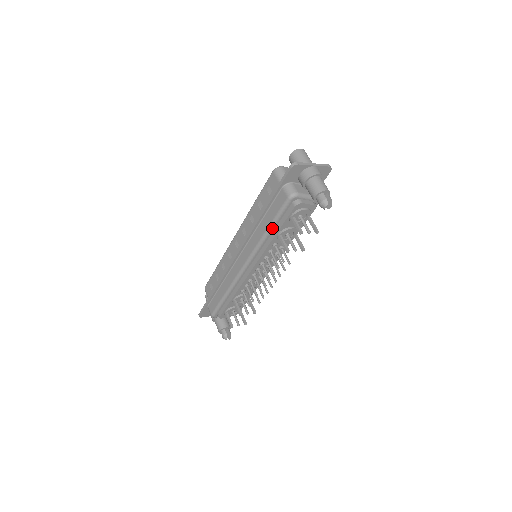
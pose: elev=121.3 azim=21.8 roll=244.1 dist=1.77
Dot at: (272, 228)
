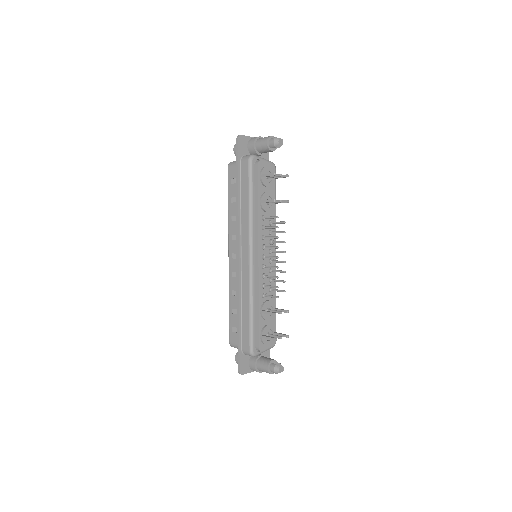
Dot at: (252, 198)
